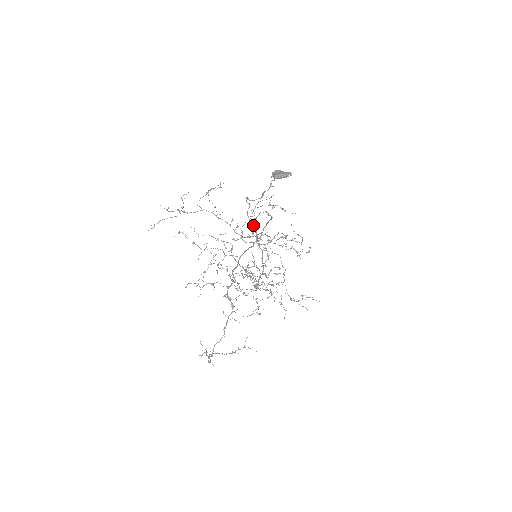
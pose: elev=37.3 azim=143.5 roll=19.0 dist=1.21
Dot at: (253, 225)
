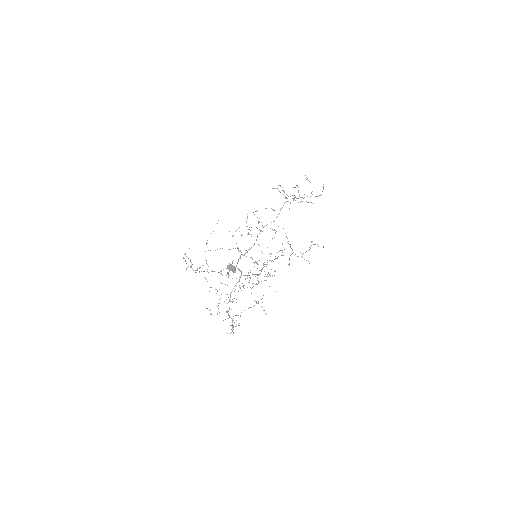
Dot at: occluded
